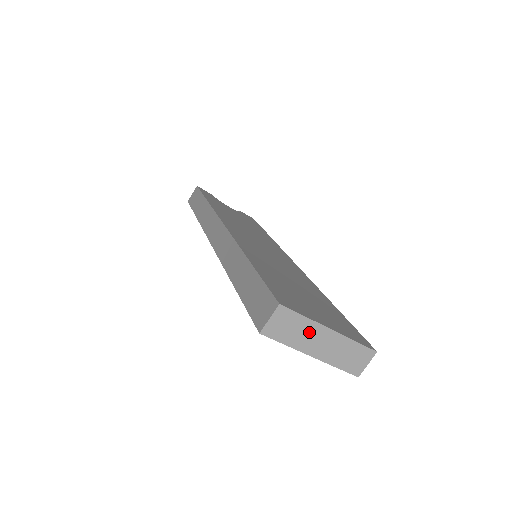
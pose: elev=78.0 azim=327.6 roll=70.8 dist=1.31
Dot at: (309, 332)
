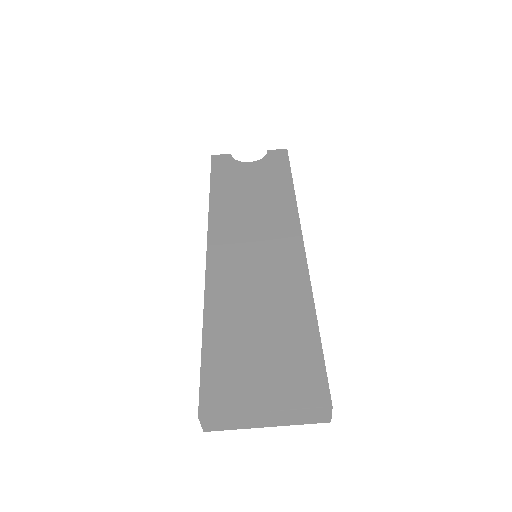
Dot at: (246, 419)
